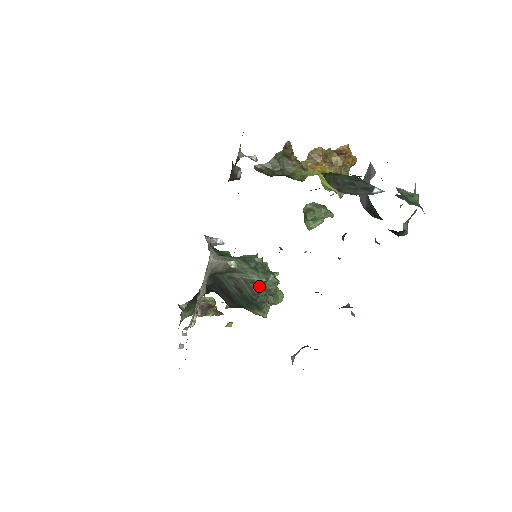
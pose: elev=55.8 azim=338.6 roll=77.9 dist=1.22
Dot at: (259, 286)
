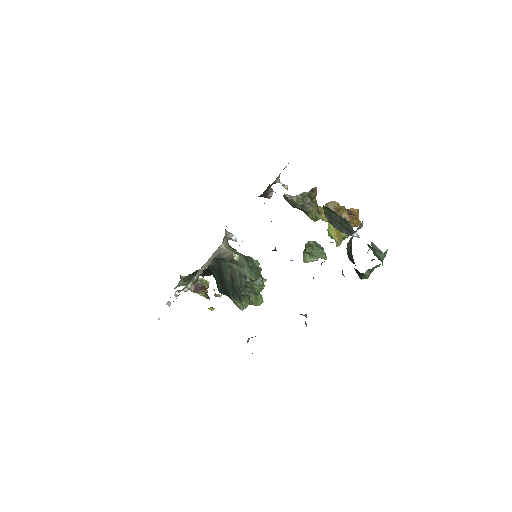
Dot at: (248, 282)
